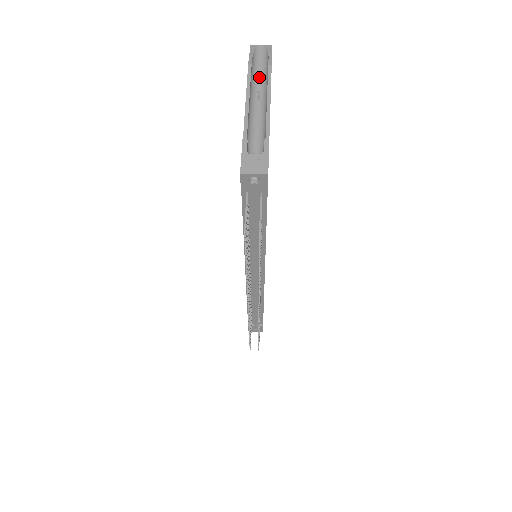
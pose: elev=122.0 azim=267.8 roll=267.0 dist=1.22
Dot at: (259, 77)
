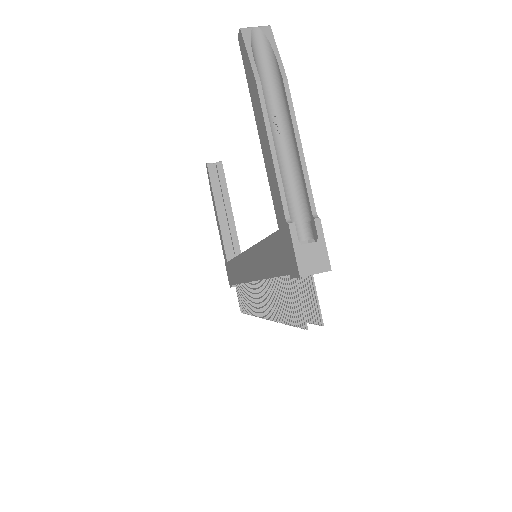
Dot at: (268, 92)
